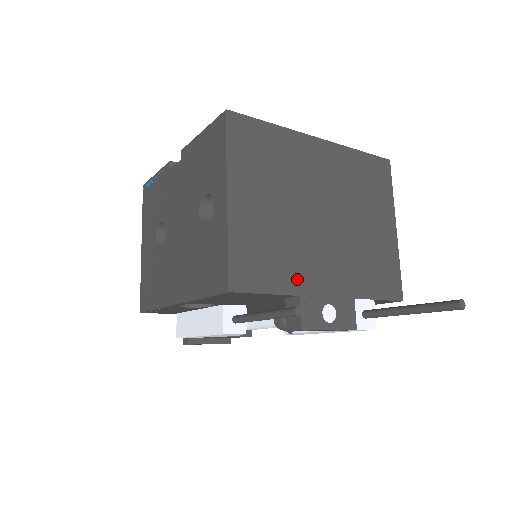
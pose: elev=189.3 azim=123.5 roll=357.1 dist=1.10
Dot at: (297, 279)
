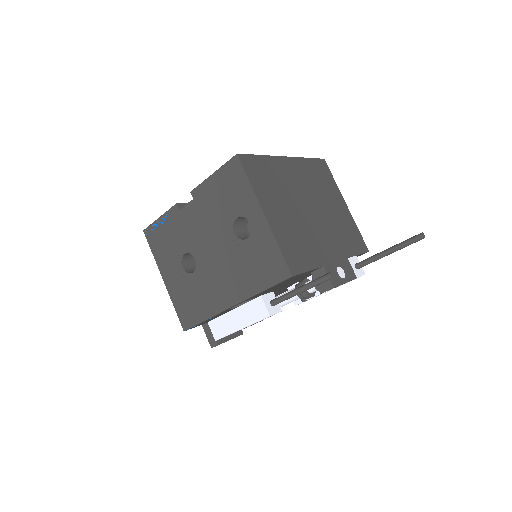
Dot at: (318, 256)
